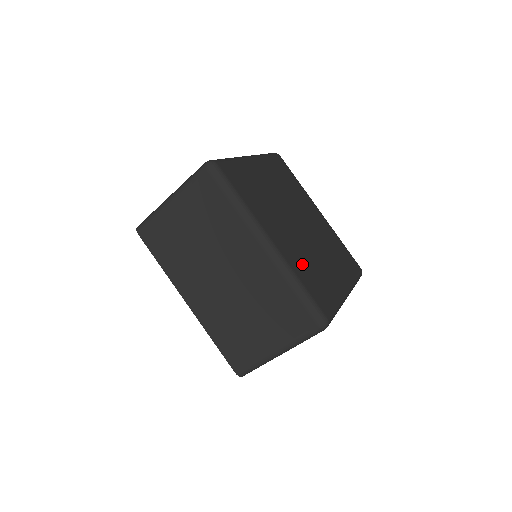
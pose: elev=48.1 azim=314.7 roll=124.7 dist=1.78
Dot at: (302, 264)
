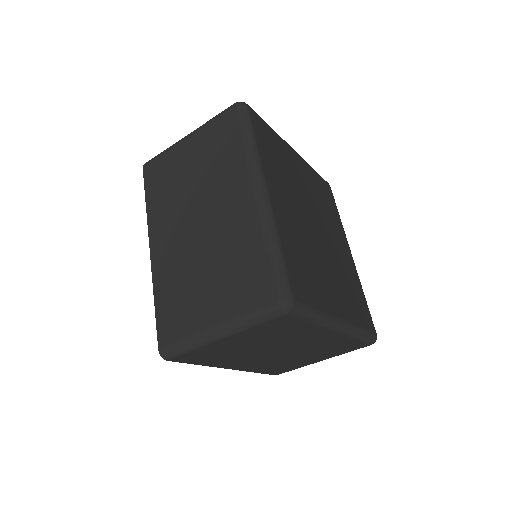
Dot at: (294, 242)
